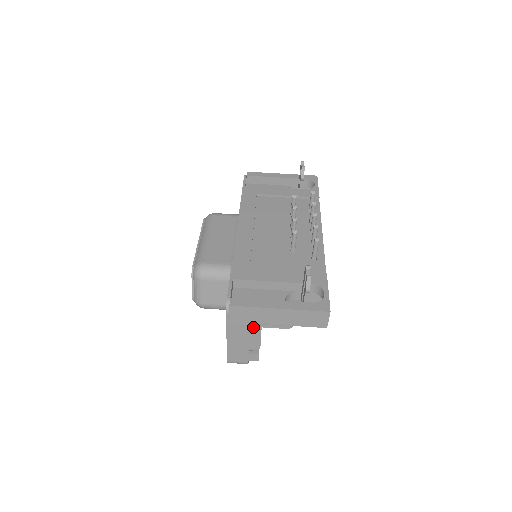
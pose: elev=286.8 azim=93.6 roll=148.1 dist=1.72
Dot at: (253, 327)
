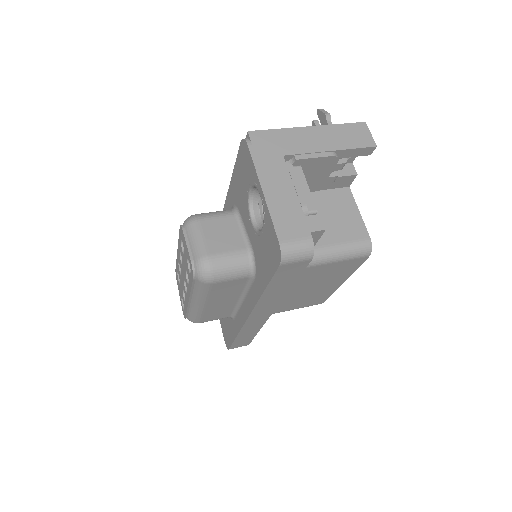
Dot at: (290, 165)
